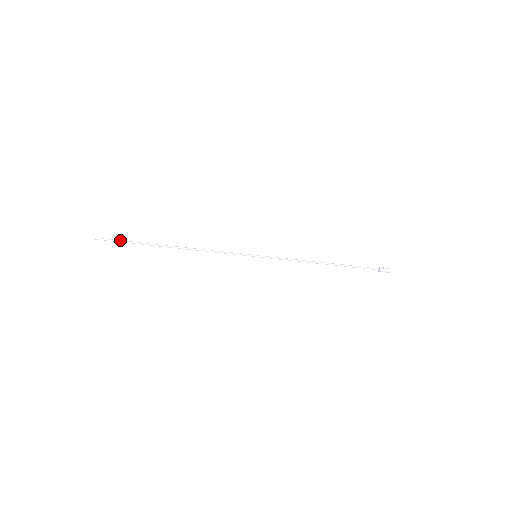
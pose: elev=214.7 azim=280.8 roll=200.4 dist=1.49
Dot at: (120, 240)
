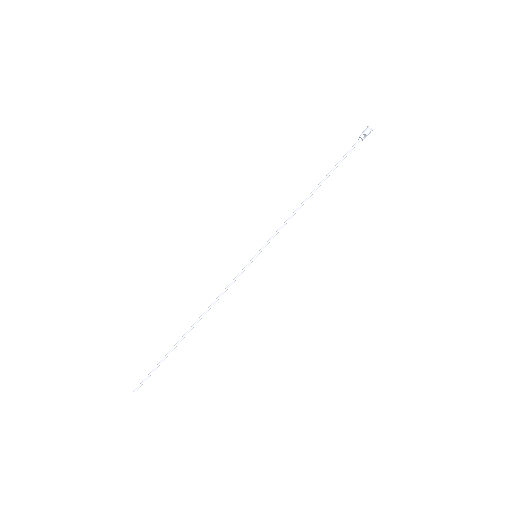
Dot at: (152, 372)
